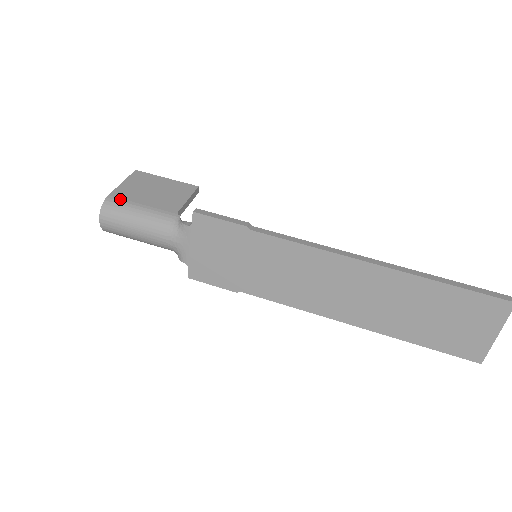
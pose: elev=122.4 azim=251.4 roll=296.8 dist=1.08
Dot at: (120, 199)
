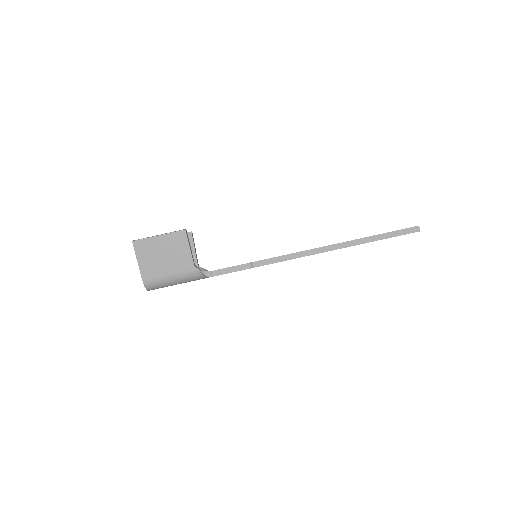
Dot at: (152, 278)
